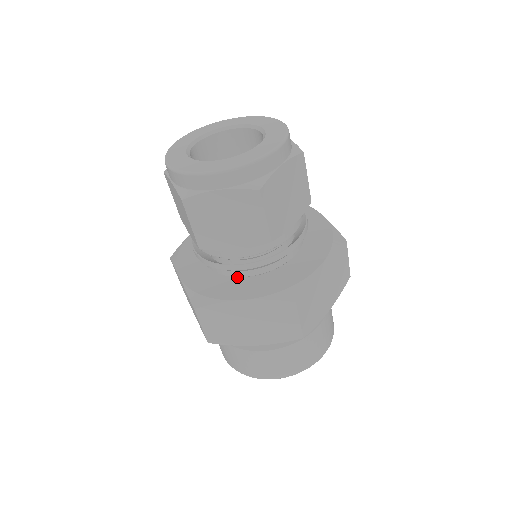
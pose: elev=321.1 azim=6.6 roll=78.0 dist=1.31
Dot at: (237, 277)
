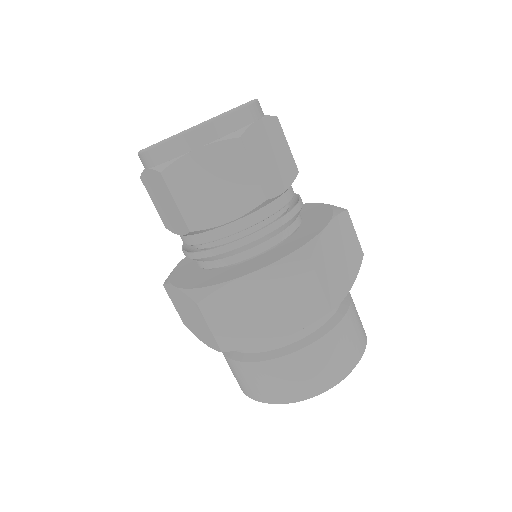
Dot at: (291, 236)
